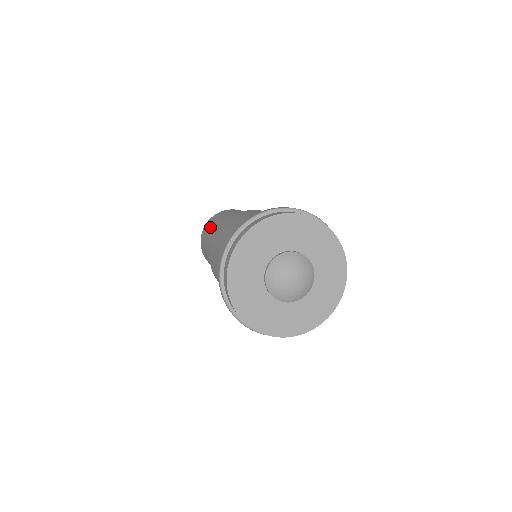
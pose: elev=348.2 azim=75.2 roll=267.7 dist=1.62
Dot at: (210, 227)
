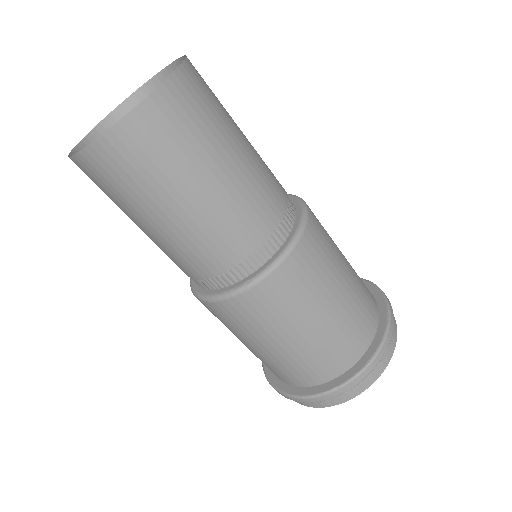
Dot at: (161, 198)
